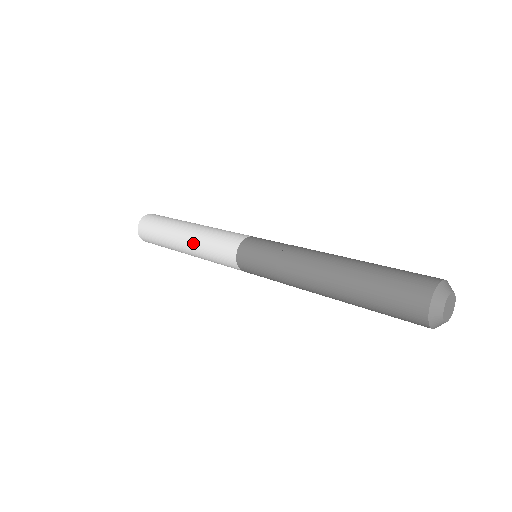
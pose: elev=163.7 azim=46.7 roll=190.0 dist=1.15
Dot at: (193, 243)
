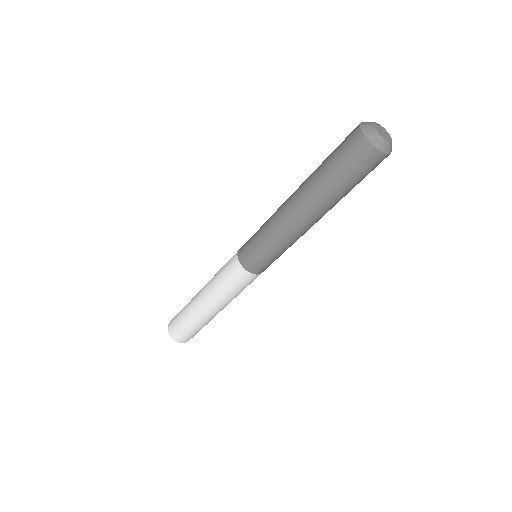
Dot at: (208, 290)
